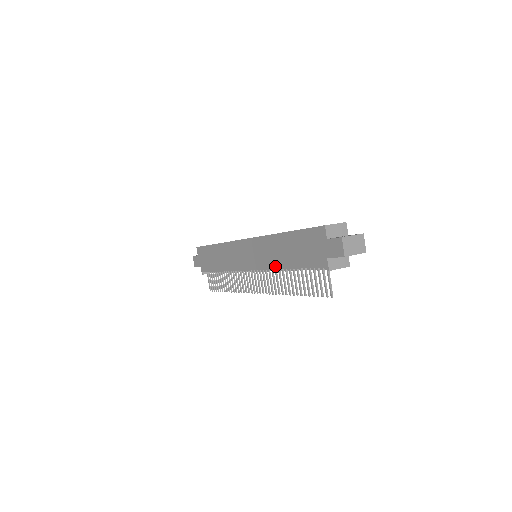
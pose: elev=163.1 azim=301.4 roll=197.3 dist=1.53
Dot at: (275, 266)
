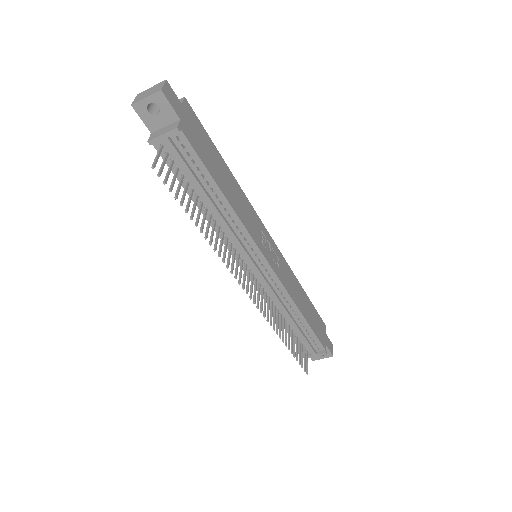
Dot at: (212, 224)
